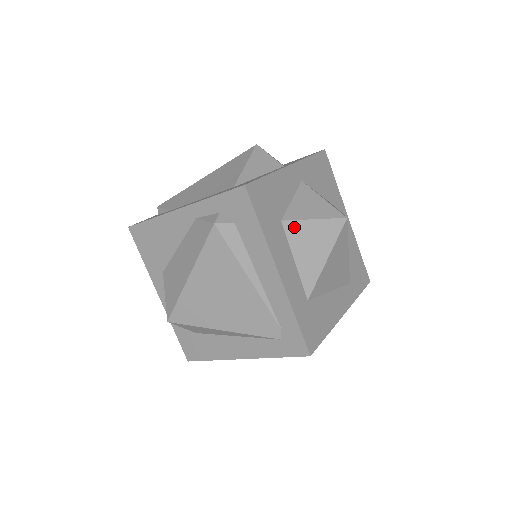
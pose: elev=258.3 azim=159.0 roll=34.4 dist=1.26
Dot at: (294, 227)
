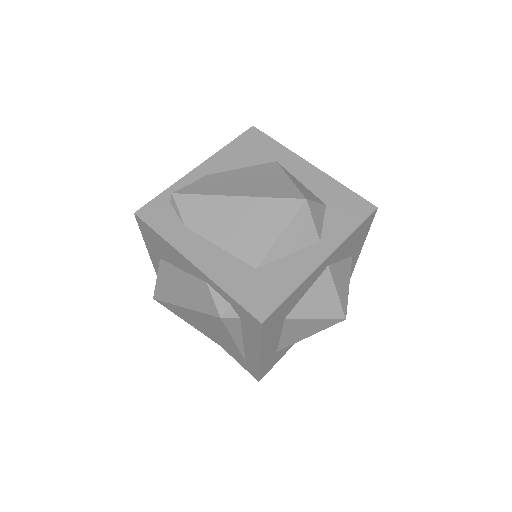
Dot at: (294, 322)
